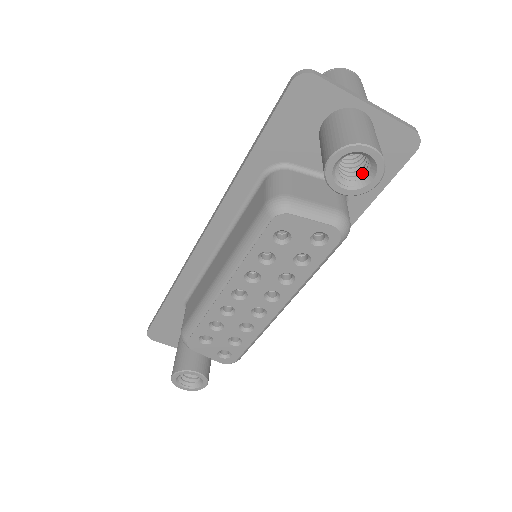
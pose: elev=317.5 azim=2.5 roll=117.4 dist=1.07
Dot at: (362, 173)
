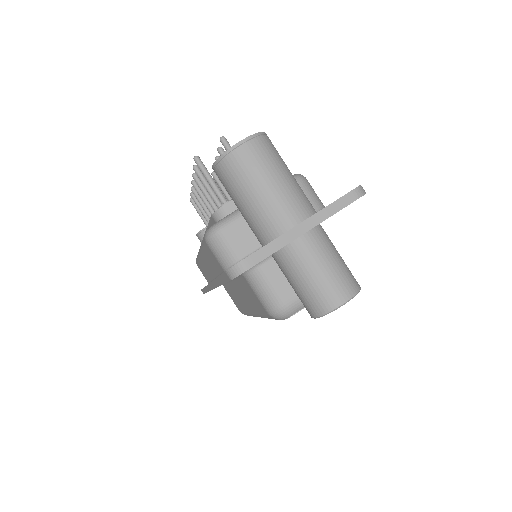
Dot at: occluded
